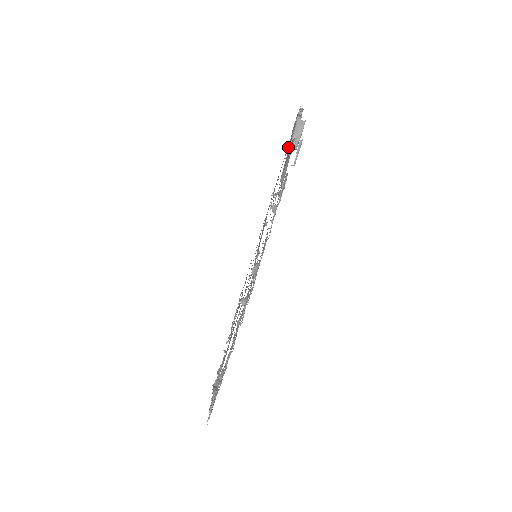
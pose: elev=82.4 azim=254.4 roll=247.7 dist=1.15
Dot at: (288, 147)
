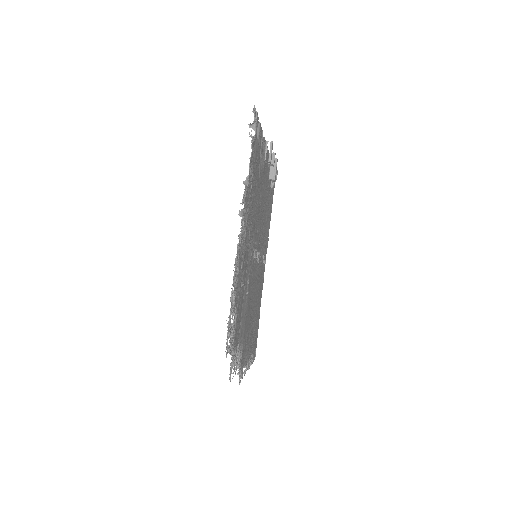
Dot at: (269, 182)
